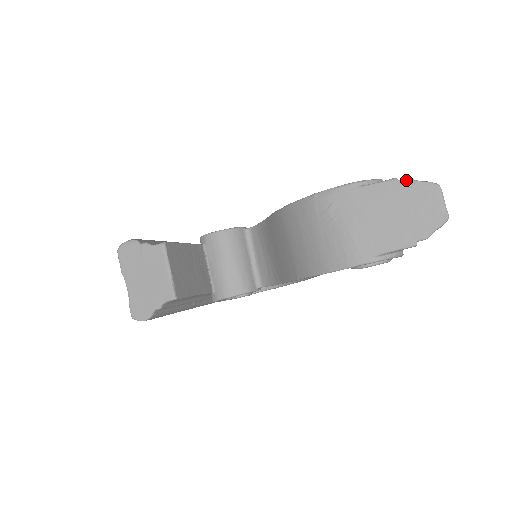
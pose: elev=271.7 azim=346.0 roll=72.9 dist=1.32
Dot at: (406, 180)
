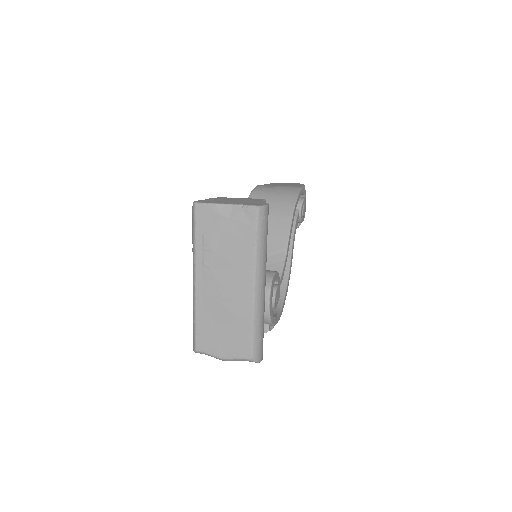
Dot at: (272, 183)
